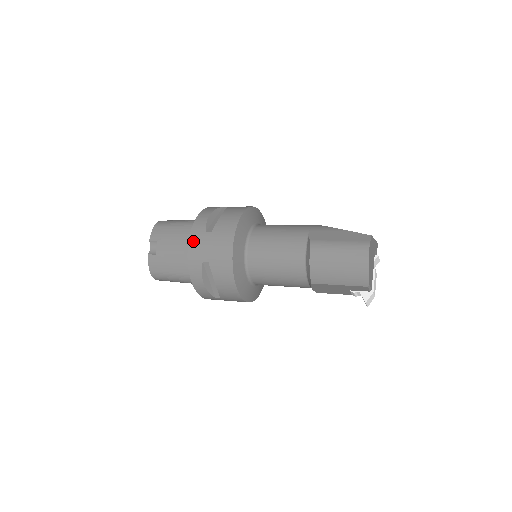
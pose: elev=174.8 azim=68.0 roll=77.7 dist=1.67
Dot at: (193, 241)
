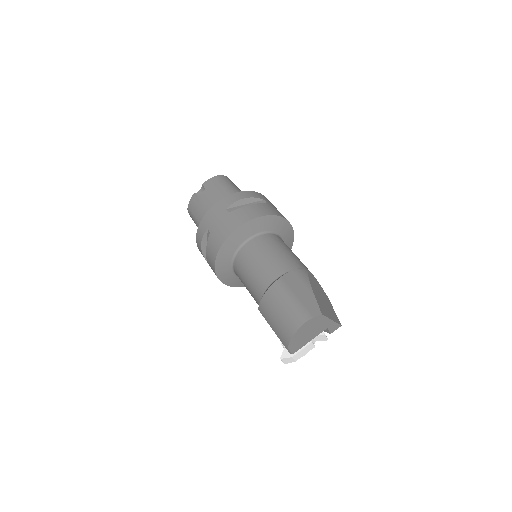
Dot at: (214, 209)
